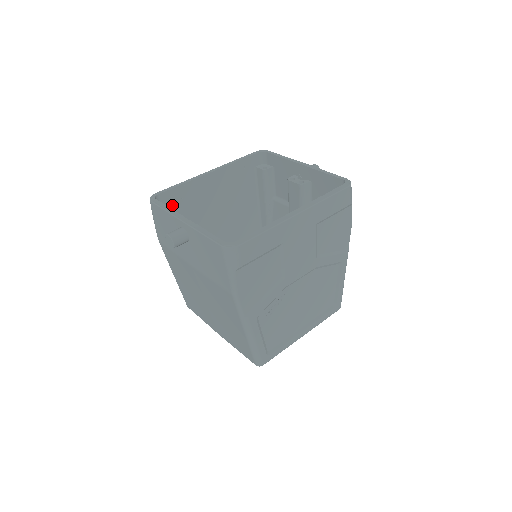
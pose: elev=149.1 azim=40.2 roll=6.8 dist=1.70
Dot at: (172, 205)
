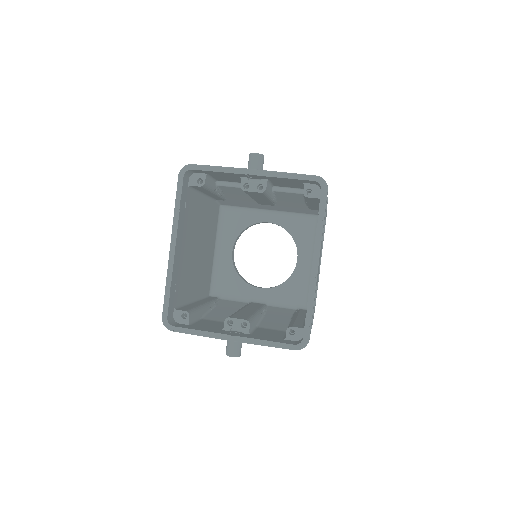
Dot at: (175, 303)
